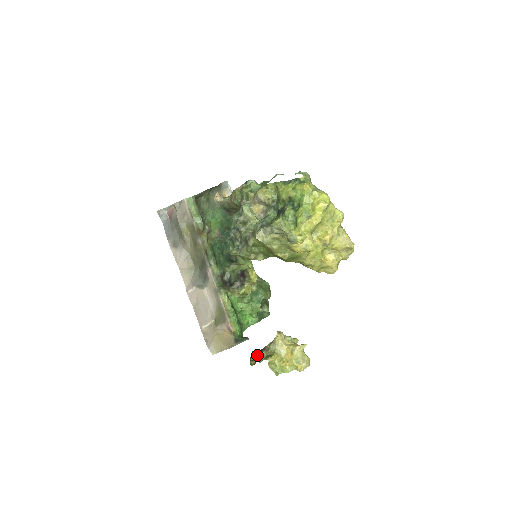
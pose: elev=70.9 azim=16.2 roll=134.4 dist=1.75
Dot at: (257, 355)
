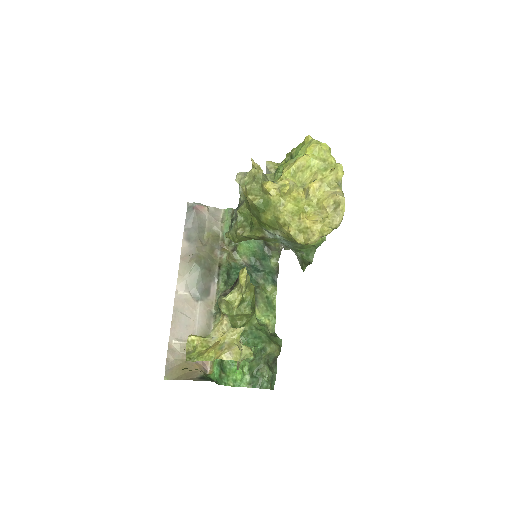
Dot at: occluded
